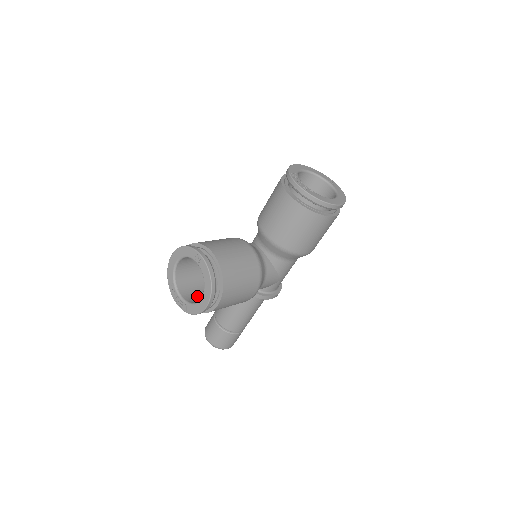
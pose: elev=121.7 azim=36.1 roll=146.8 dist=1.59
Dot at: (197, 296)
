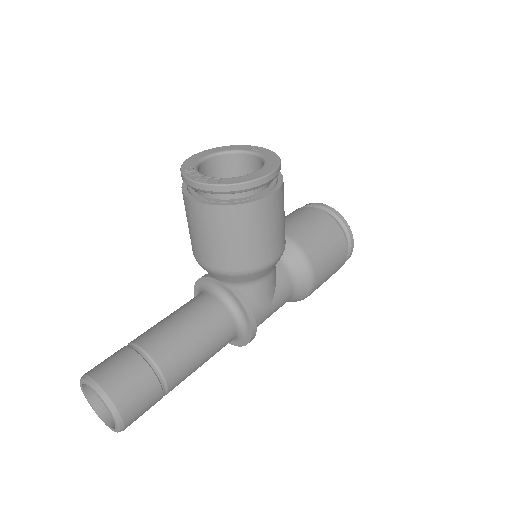
Dot at: occluded
